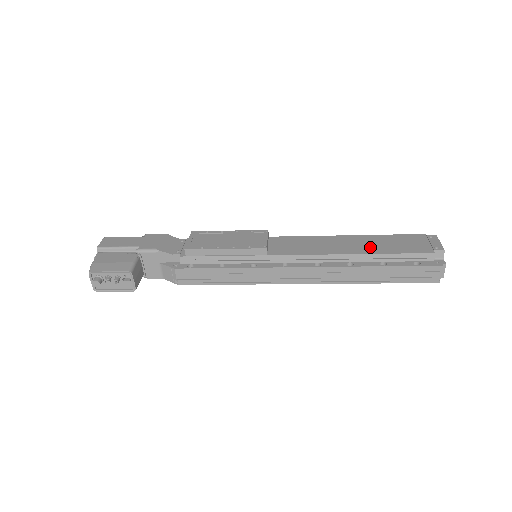
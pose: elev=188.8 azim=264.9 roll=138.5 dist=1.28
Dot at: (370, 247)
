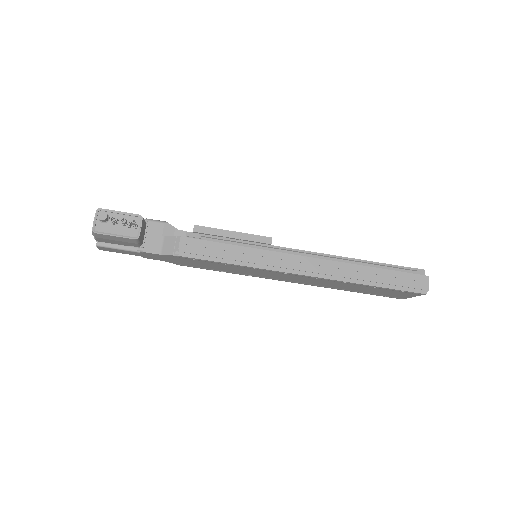
Dot at: occluded
